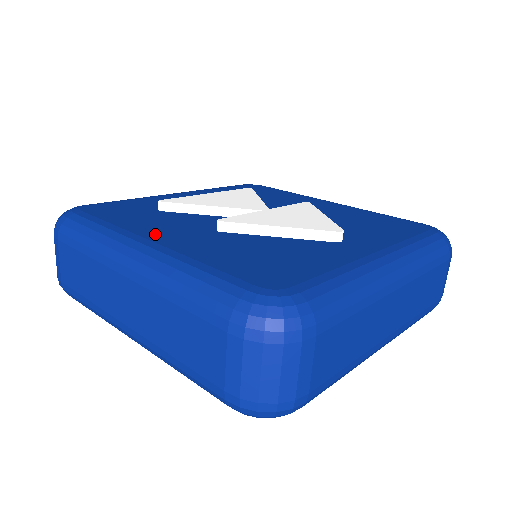
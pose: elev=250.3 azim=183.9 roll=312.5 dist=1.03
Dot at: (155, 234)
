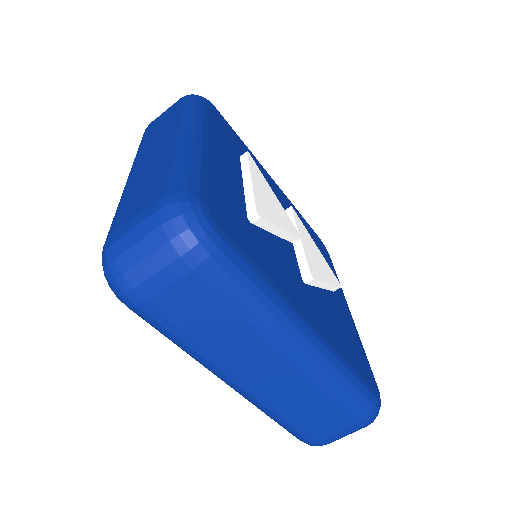
Dot at: (299, 303)
